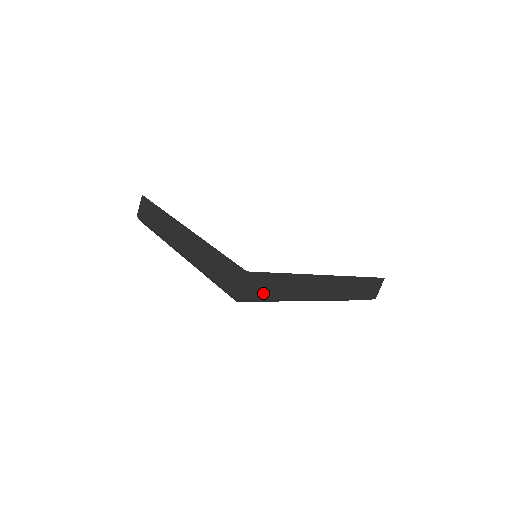
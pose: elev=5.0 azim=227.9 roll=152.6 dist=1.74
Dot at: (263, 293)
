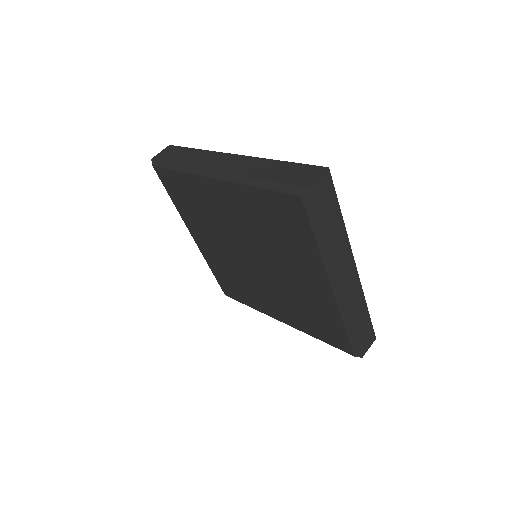
Dot at: (322, 213)
